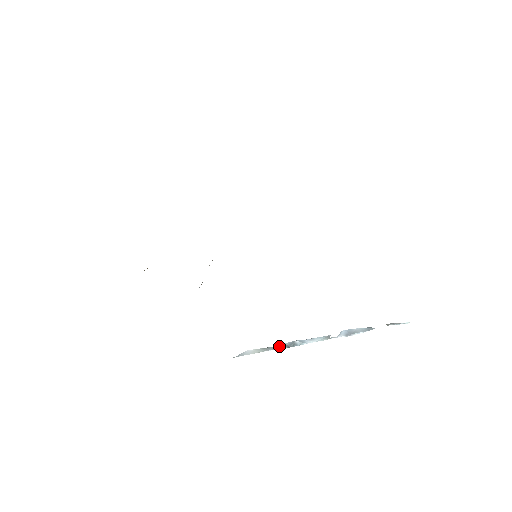
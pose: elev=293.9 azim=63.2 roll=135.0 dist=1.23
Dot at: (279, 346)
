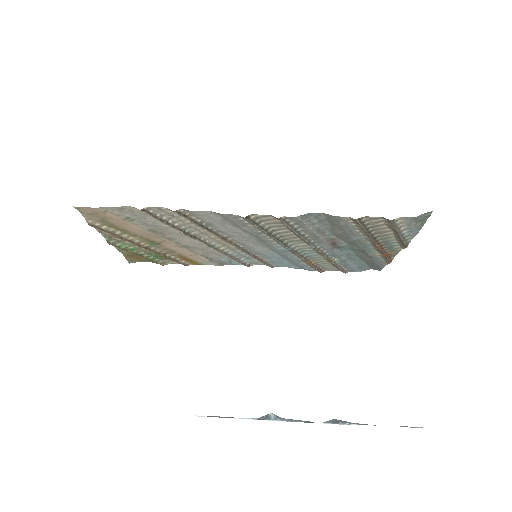
Dot at: occluded
